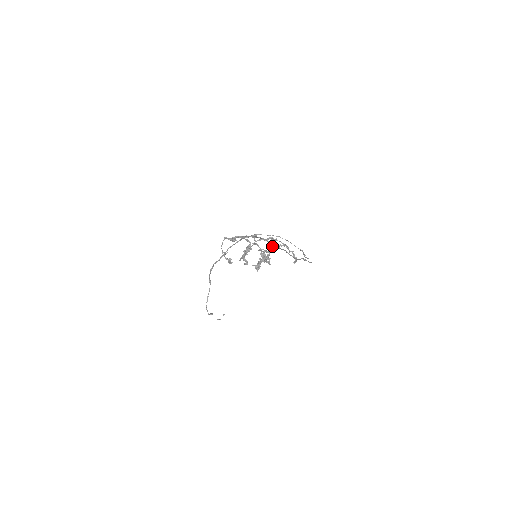
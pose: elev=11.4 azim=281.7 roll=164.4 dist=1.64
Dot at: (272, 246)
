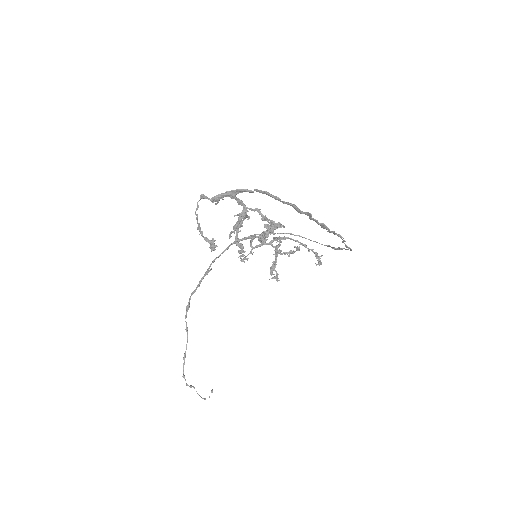
Dot at: (280, 244)
